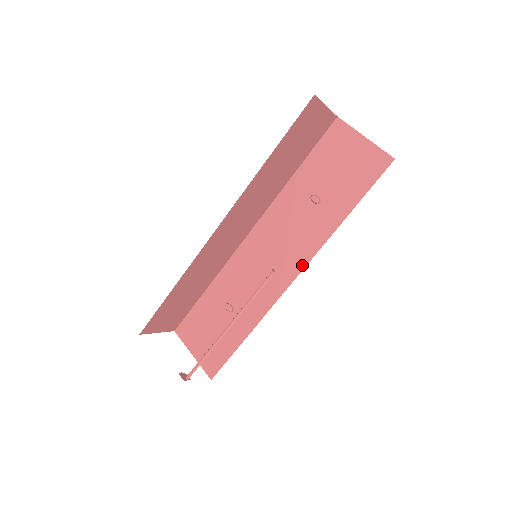
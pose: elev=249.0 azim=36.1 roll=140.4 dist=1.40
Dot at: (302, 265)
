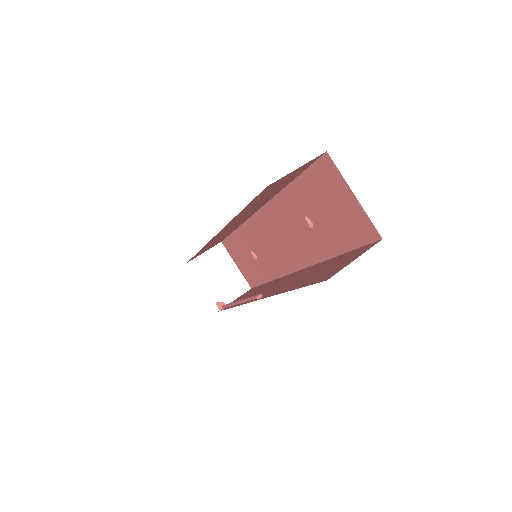
Dot at: (302, 265)
